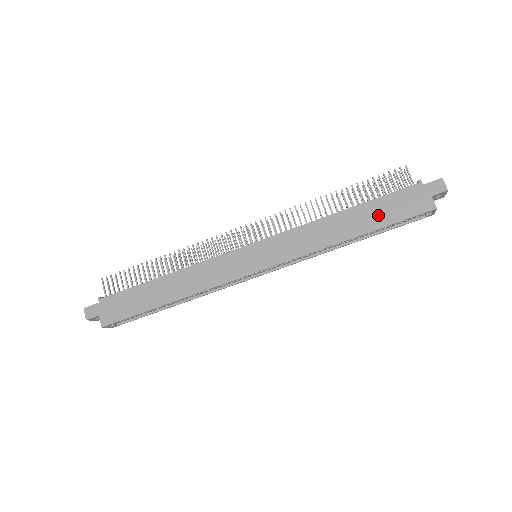
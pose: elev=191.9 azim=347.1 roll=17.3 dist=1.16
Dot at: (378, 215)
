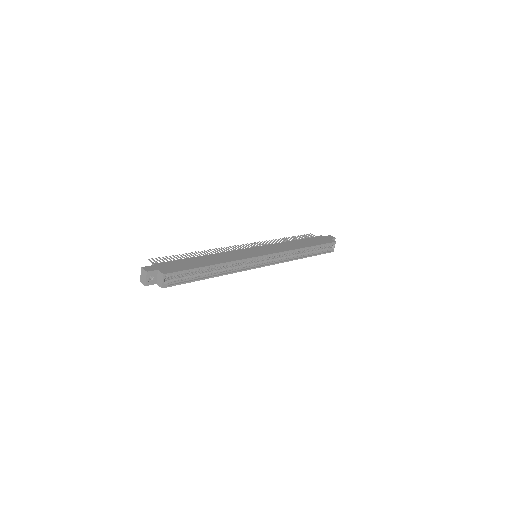
Dot at: (312, 242)
